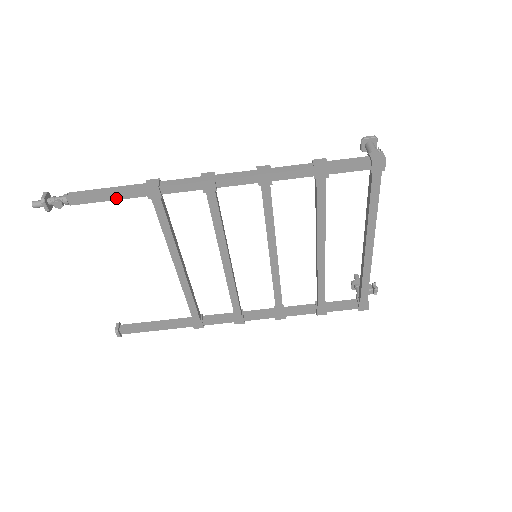
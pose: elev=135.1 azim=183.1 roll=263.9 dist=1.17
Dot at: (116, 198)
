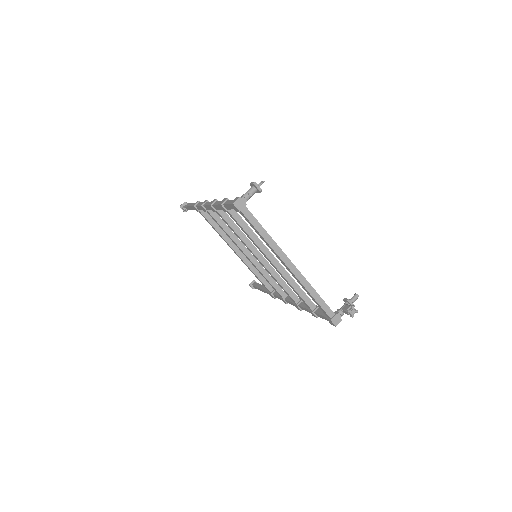
Dot at: (192, 209)
